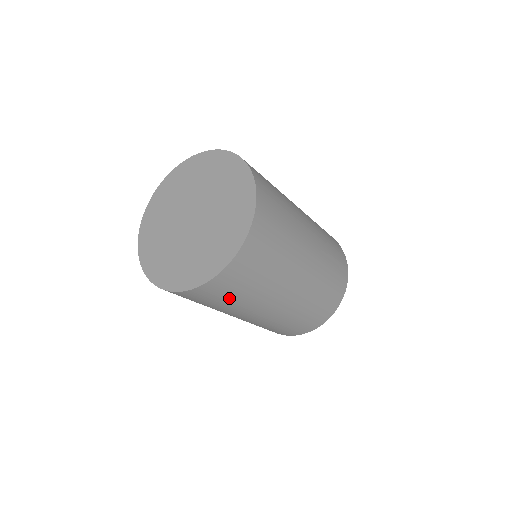
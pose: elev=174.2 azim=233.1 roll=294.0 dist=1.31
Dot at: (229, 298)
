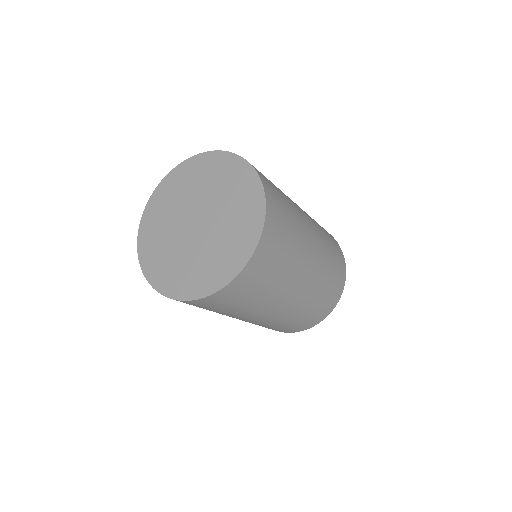
Dot at: (254, 294)
